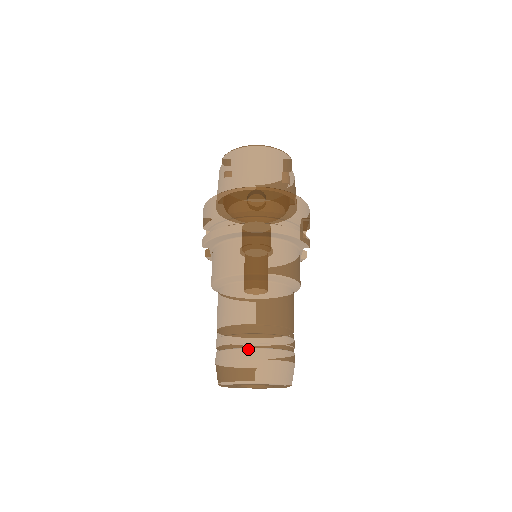
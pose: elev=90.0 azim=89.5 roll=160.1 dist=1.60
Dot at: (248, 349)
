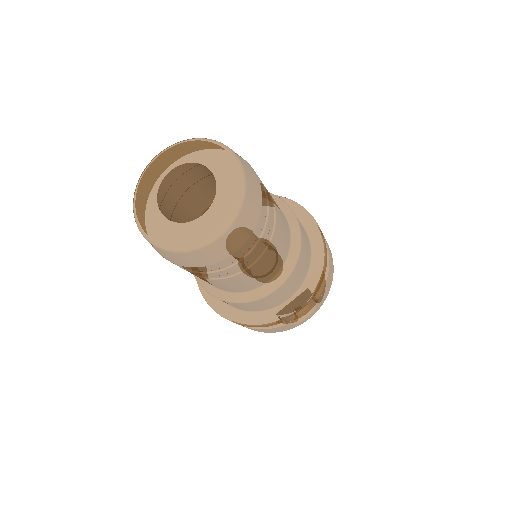
Dot at: occluded
